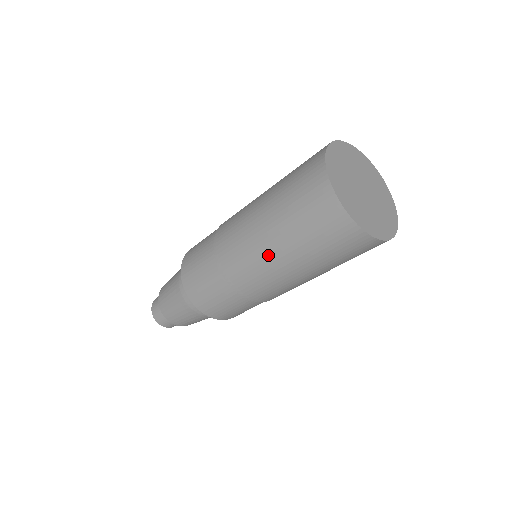
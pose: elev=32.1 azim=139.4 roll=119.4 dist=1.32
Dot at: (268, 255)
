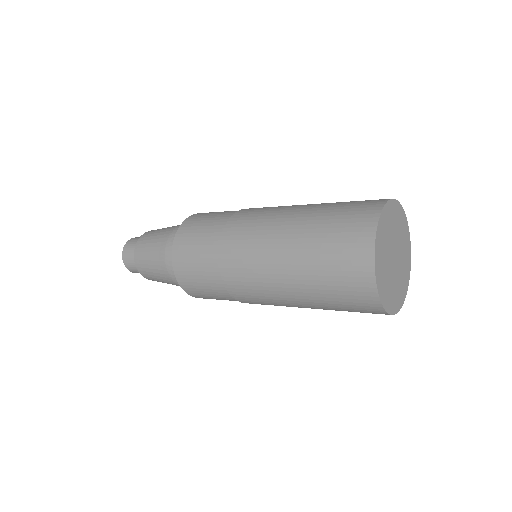
Dot at: occluded
